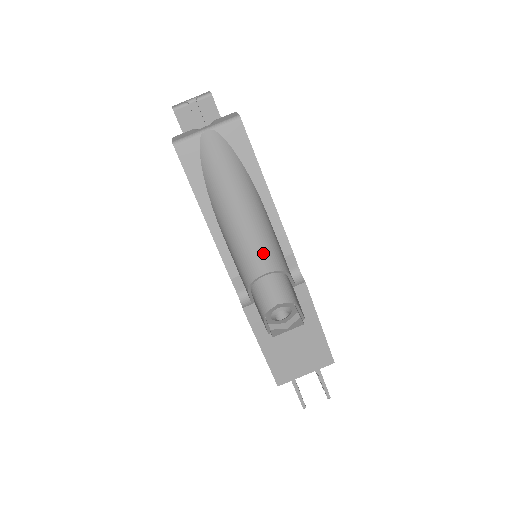
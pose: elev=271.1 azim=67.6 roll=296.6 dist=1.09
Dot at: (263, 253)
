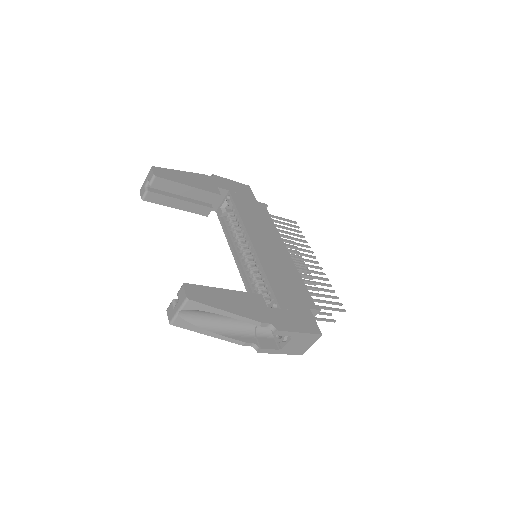
Dot at: occluded
